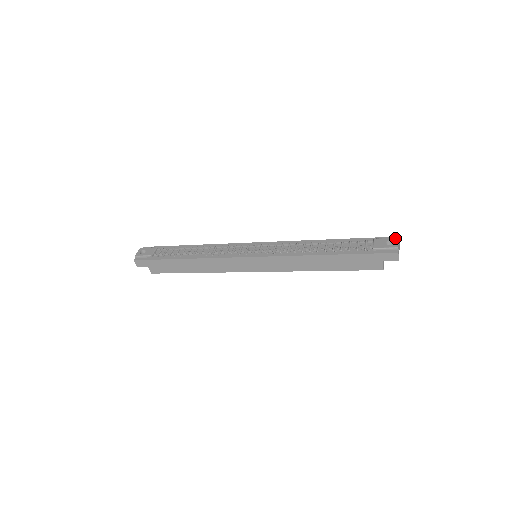
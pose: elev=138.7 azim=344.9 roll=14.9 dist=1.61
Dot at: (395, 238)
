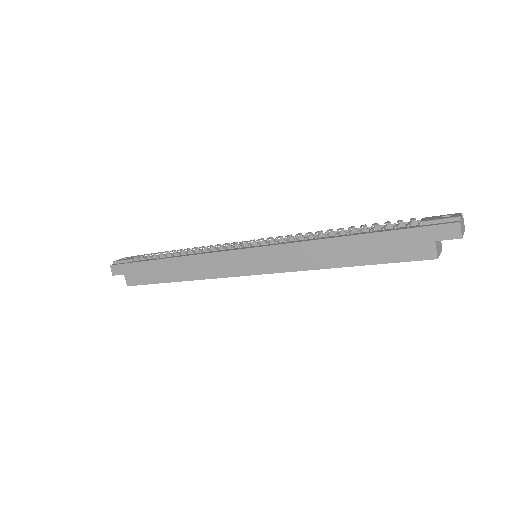
Dot at: (456, 213)
